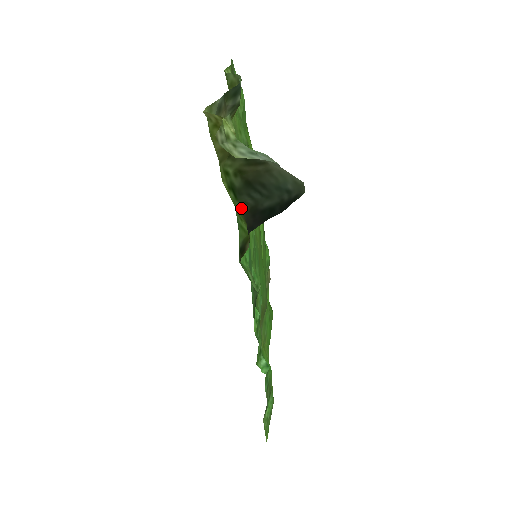
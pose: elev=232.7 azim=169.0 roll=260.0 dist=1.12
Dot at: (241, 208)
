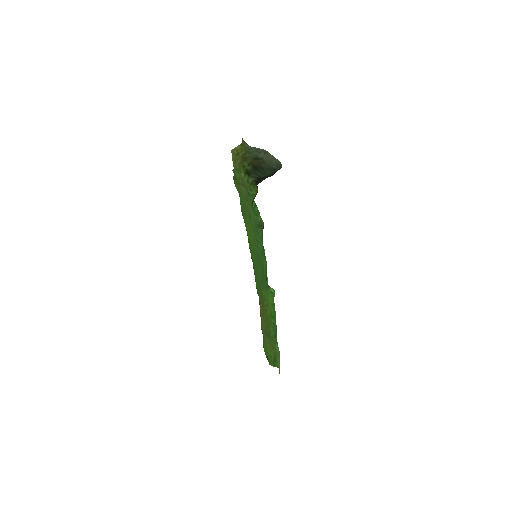
Dot at: (252, 180)
